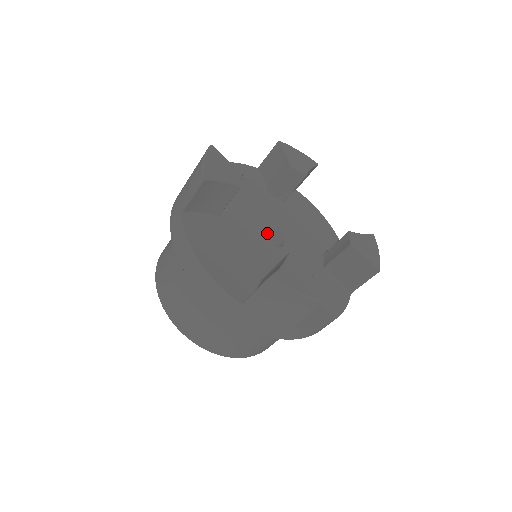
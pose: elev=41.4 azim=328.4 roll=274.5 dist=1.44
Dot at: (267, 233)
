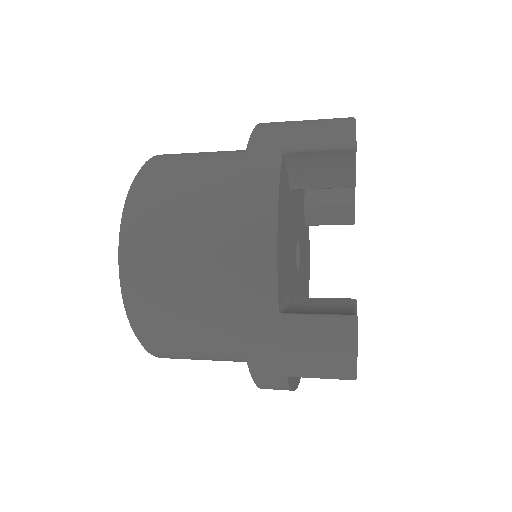
Dot at: occluded
